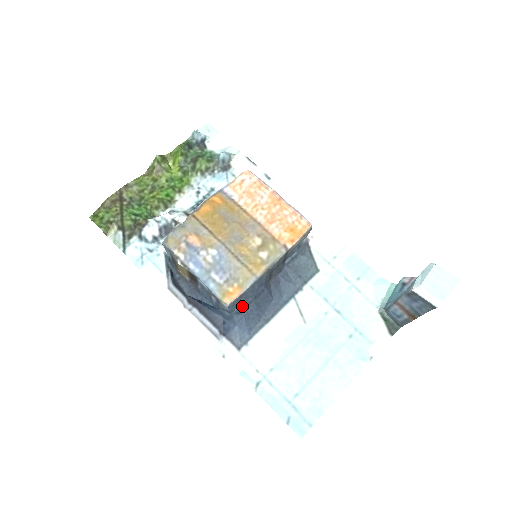
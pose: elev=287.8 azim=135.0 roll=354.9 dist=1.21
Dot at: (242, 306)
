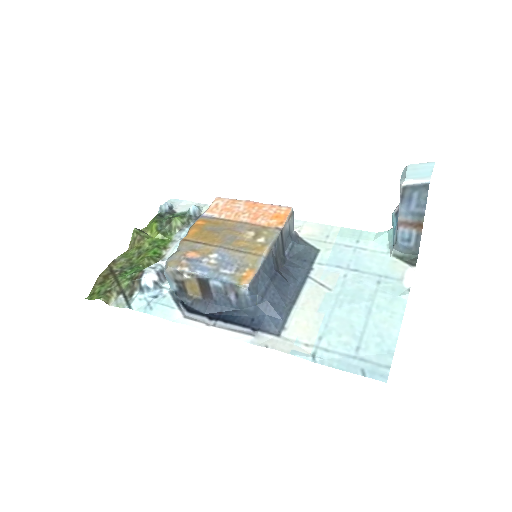
Dot at: (262, 291)
